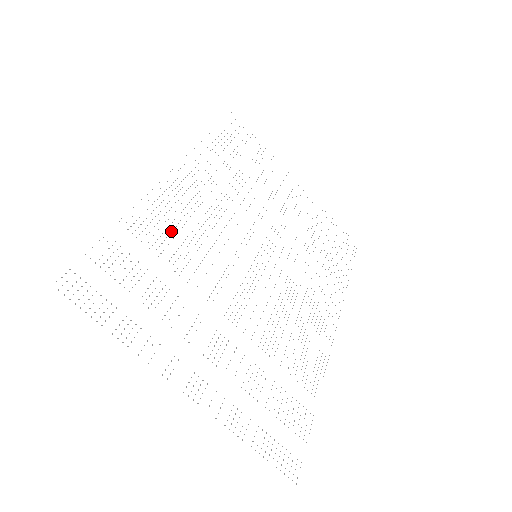
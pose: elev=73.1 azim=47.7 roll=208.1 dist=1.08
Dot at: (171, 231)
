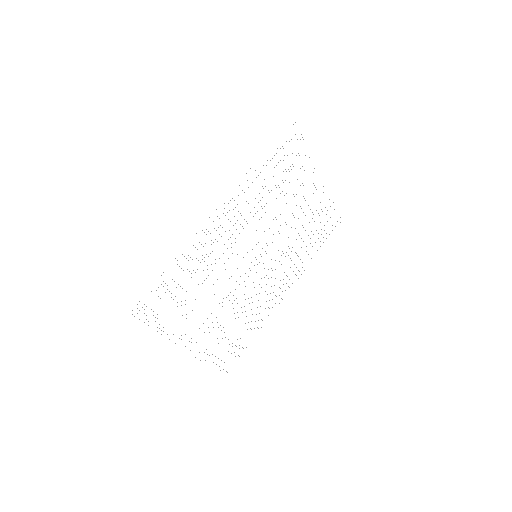
Dot at: (204, 257)
